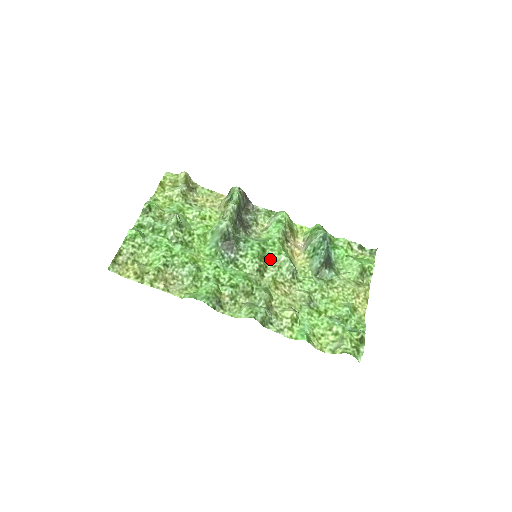
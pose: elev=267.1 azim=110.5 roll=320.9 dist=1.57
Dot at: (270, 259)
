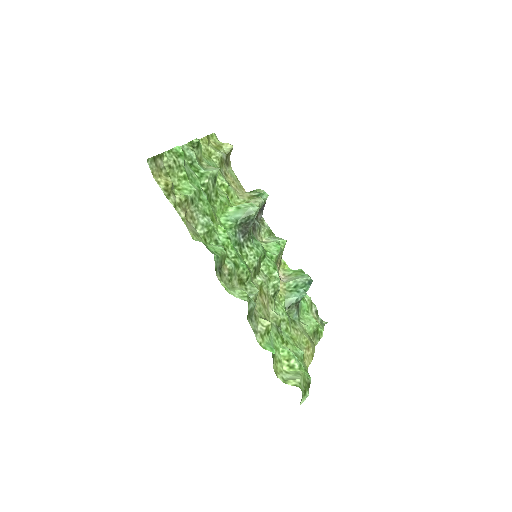
Dot at: (265, 267)
